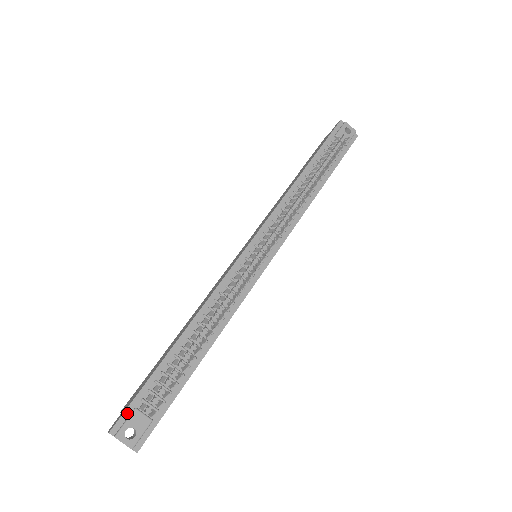
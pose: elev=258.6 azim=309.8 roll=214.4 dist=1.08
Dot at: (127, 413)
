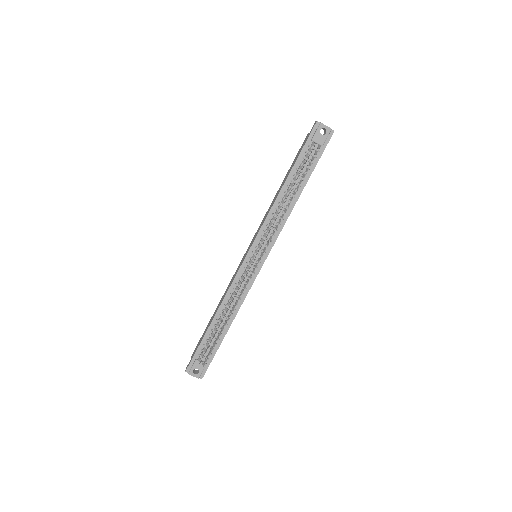
Dot at: (192, 362)
